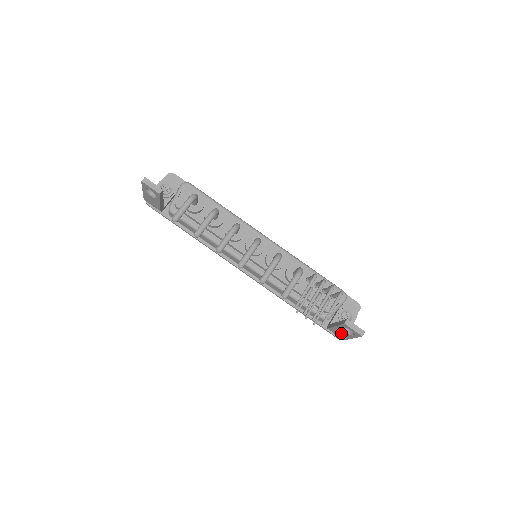
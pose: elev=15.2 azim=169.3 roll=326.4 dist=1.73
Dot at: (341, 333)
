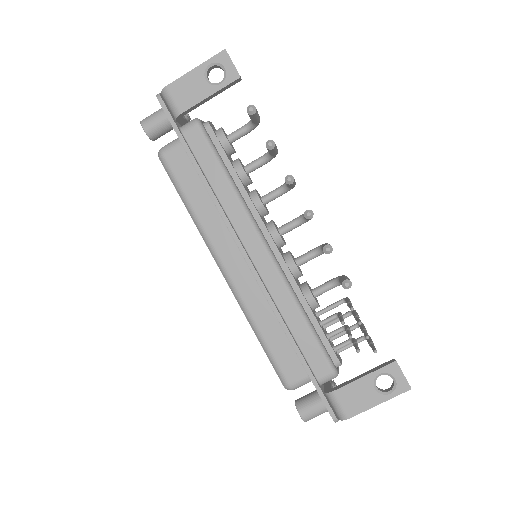
Dot at: (360, 395)
